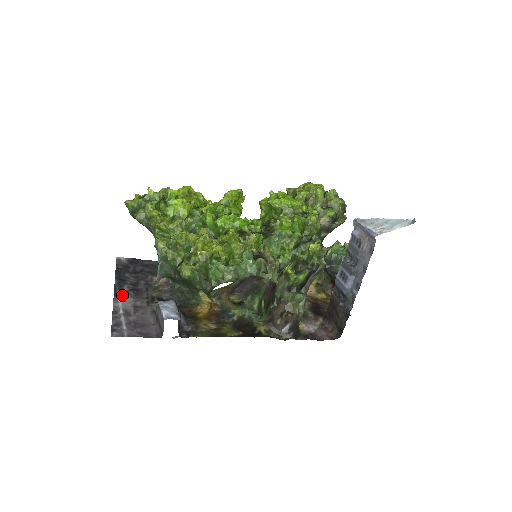
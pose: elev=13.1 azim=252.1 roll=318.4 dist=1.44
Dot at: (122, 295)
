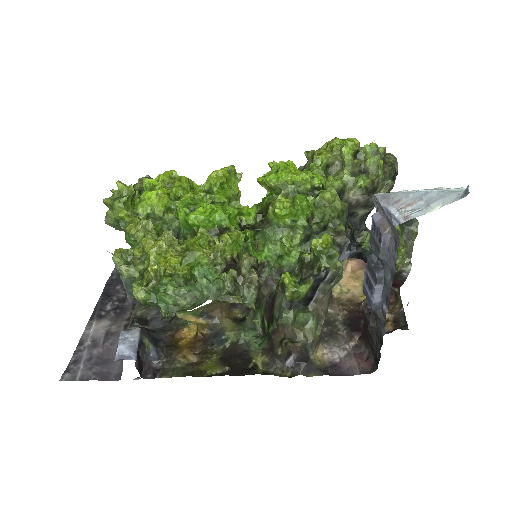
Dot at: (99, 317)
